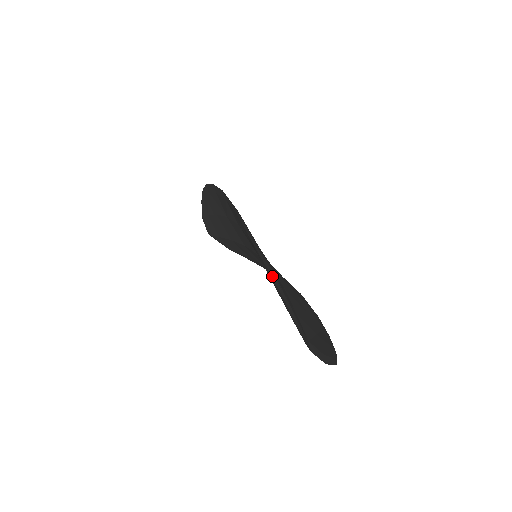
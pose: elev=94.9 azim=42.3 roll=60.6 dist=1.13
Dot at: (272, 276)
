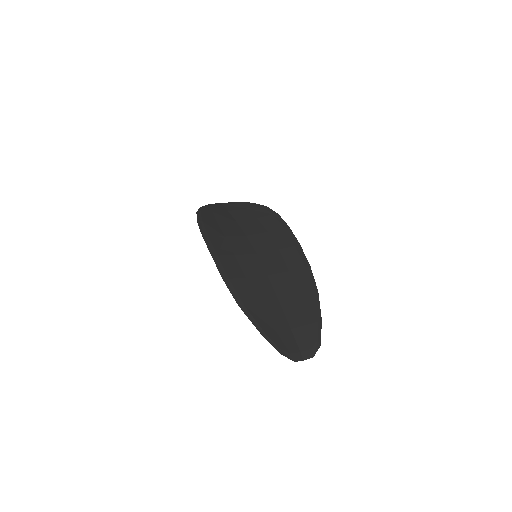
Dot at: (267, 338)
